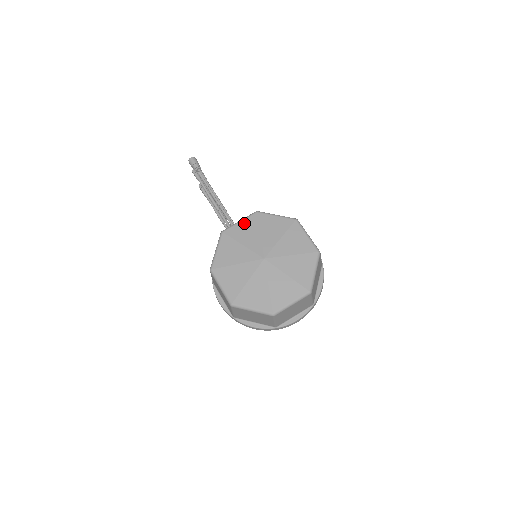
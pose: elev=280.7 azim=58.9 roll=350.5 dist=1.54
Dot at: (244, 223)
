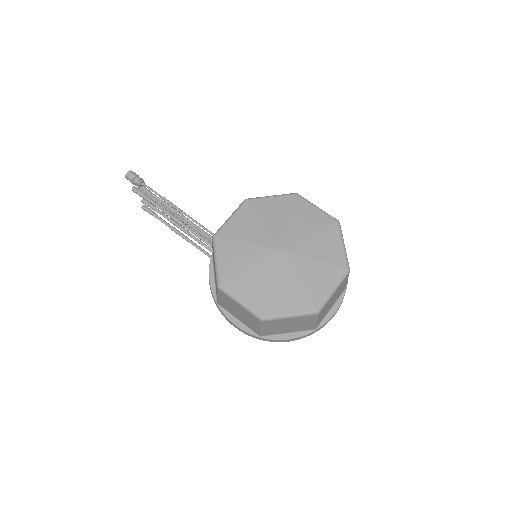
Dot at: (237, 217)
